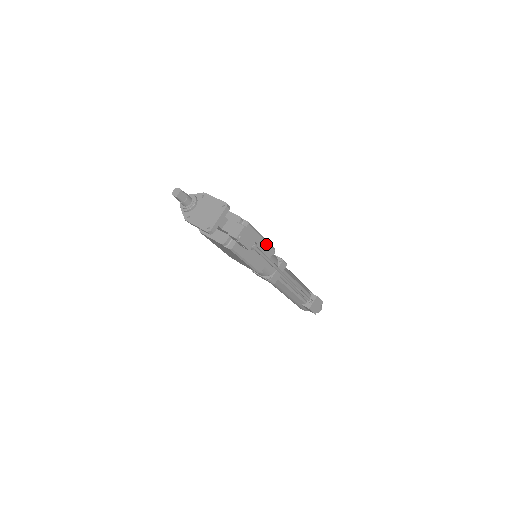
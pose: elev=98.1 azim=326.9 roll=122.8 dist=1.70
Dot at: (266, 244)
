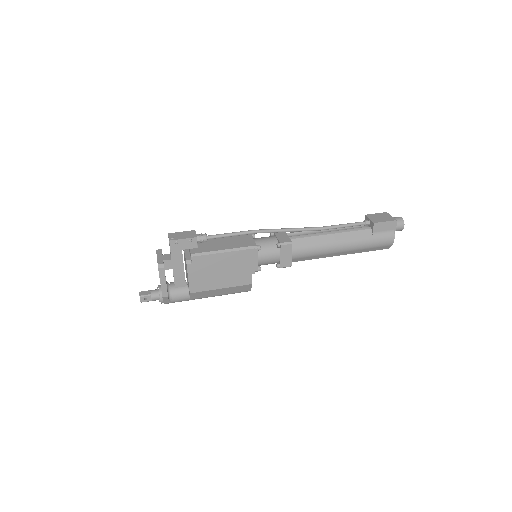
Dot at: occluded
